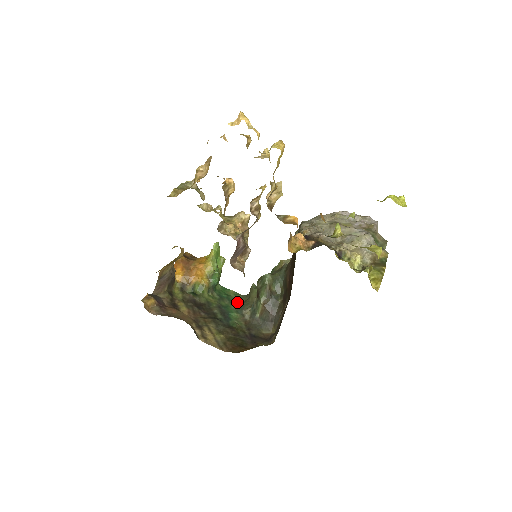
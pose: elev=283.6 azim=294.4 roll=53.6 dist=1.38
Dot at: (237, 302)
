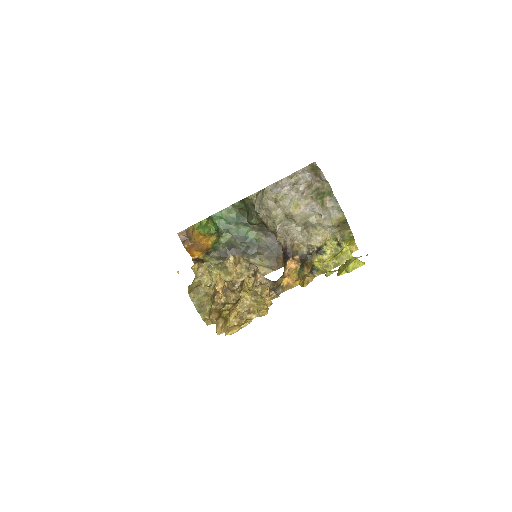
Dot at: (237, 219)
